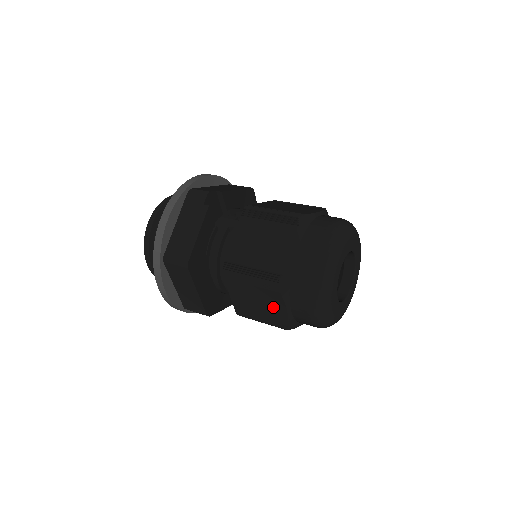
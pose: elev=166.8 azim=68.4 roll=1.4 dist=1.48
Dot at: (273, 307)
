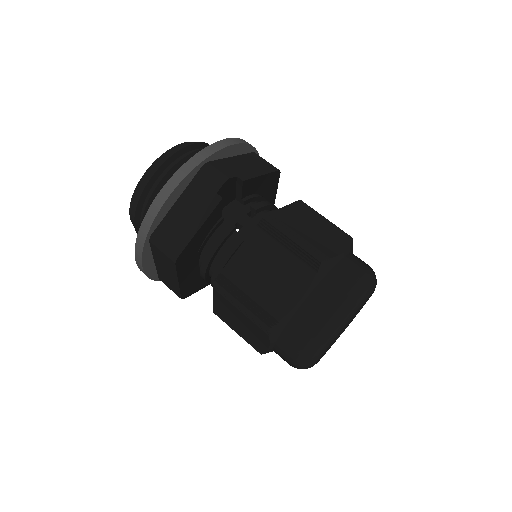
Dot at: (255, 336)
